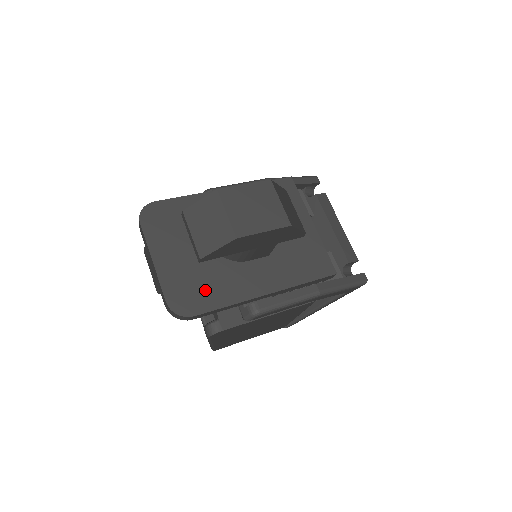
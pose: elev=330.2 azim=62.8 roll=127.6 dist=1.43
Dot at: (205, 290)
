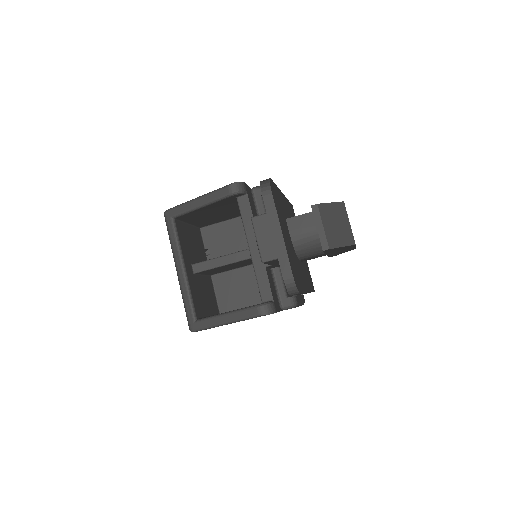
Dot at: (297, 274)
